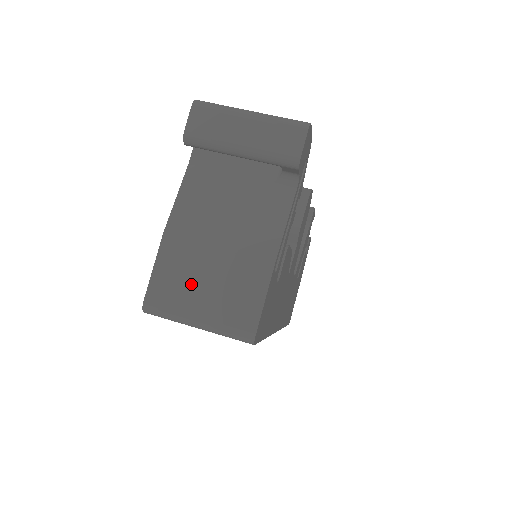
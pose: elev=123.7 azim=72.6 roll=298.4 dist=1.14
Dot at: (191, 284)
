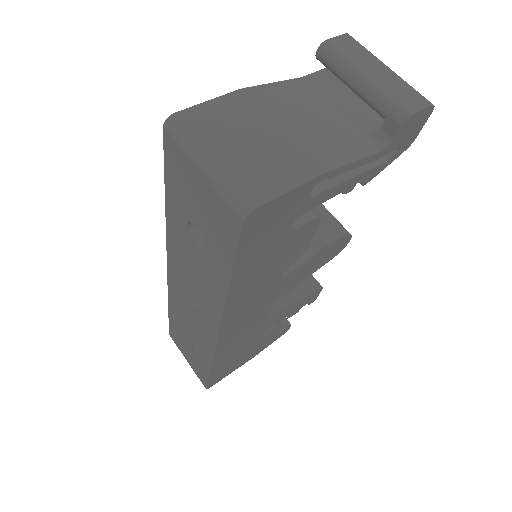
Dot at: (231, 133)
